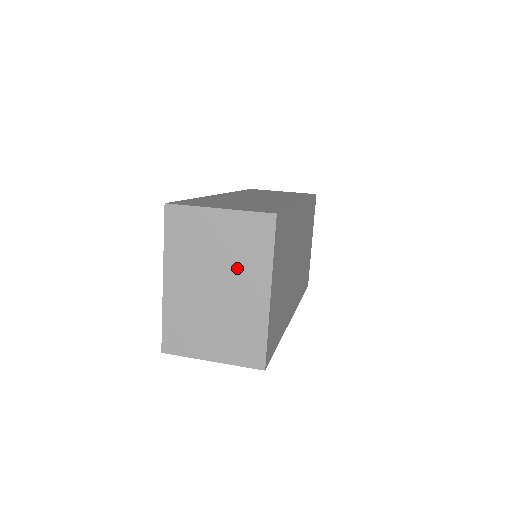
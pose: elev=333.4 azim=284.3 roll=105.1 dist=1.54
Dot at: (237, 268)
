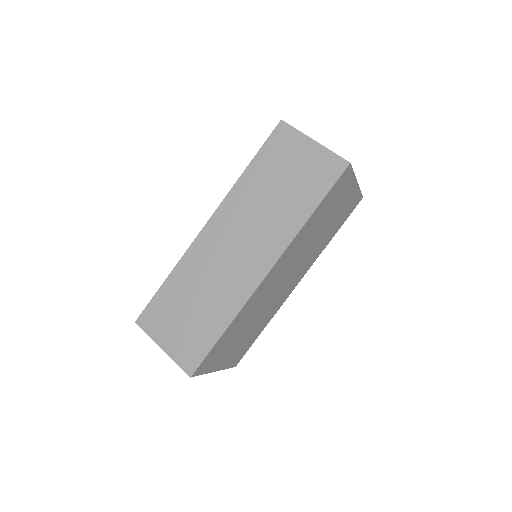
Dot at: occluded
